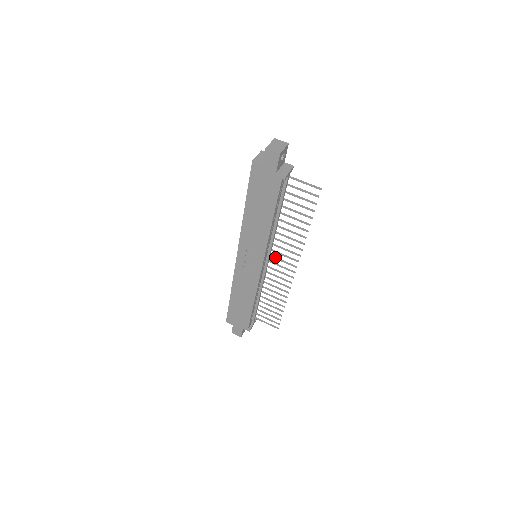
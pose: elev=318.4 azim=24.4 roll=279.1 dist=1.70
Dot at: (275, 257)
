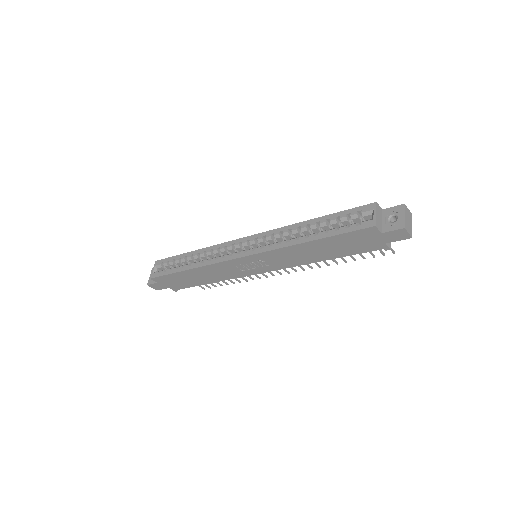
Dot at: occluded
